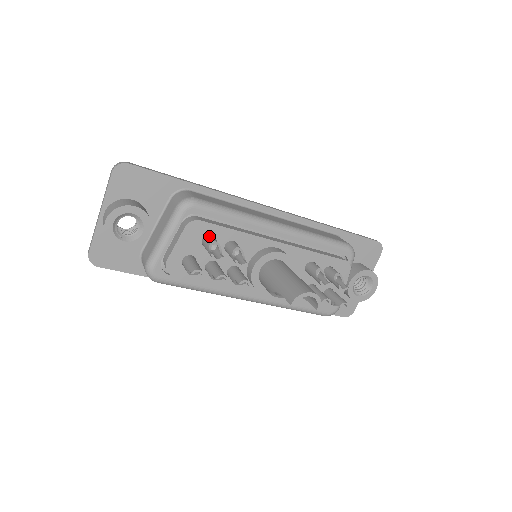
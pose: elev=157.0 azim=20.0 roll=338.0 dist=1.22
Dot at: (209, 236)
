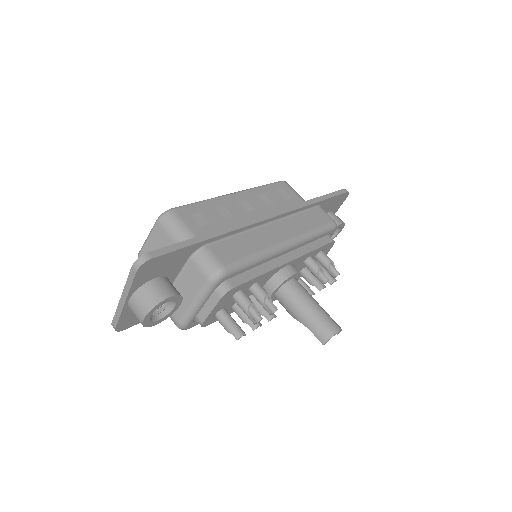
Dot at: (240, 294)
